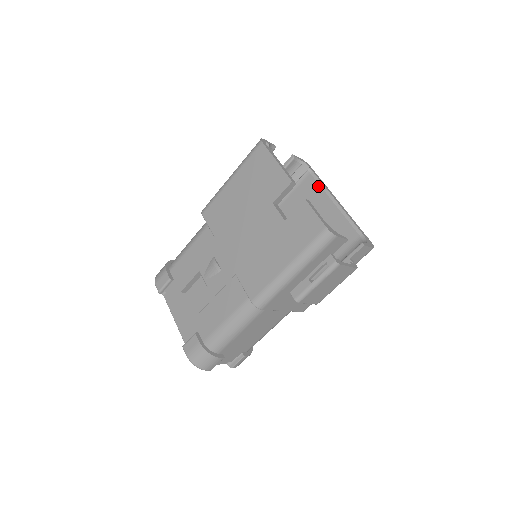
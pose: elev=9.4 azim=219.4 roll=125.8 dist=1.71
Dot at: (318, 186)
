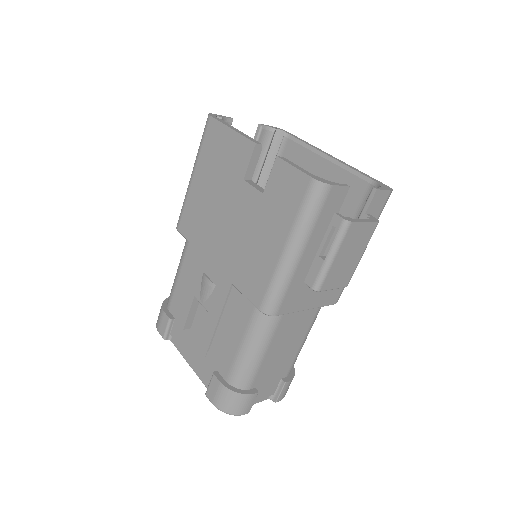
Dot at: (301, 148)
